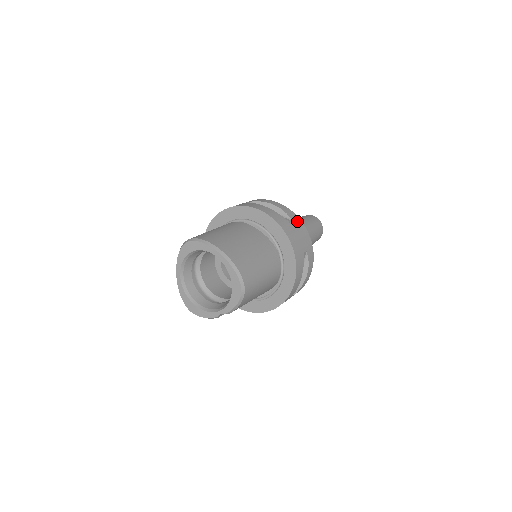
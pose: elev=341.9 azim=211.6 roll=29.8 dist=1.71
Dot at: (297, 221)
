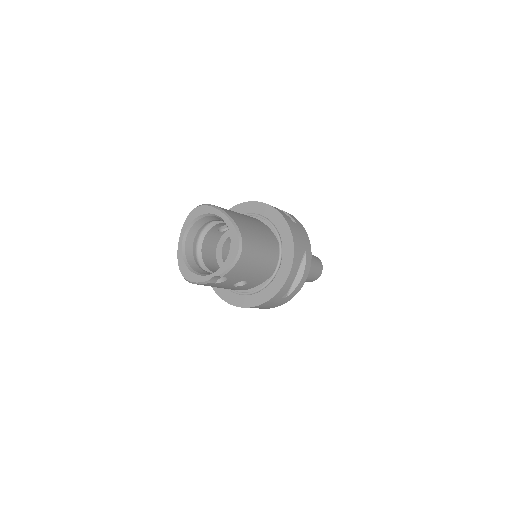
Dot at: (300, 225)
